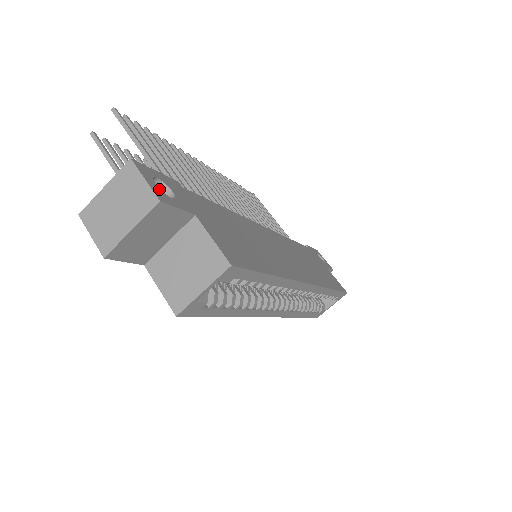
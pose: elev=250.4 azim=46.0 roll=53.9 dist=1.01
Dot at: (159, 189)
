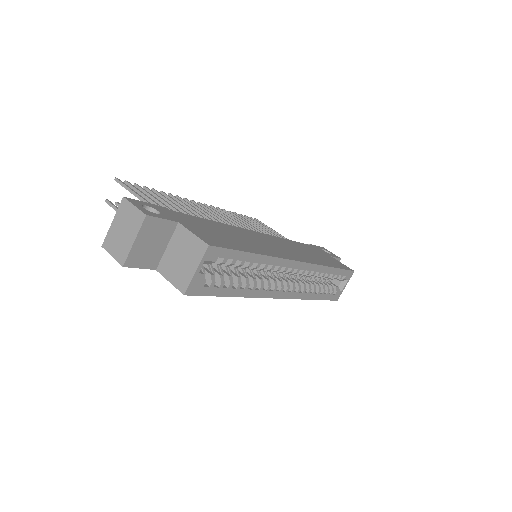
Dot at: (146, 210)
